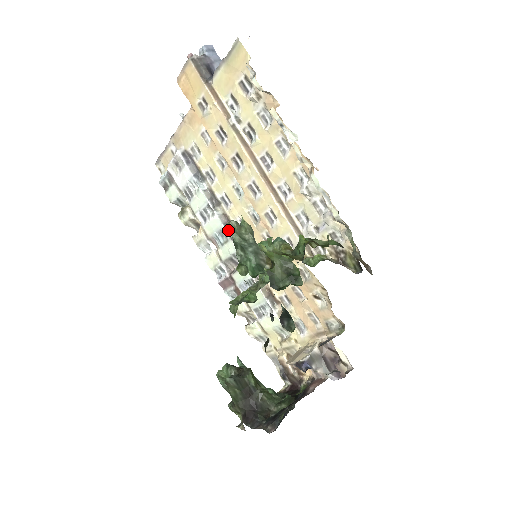
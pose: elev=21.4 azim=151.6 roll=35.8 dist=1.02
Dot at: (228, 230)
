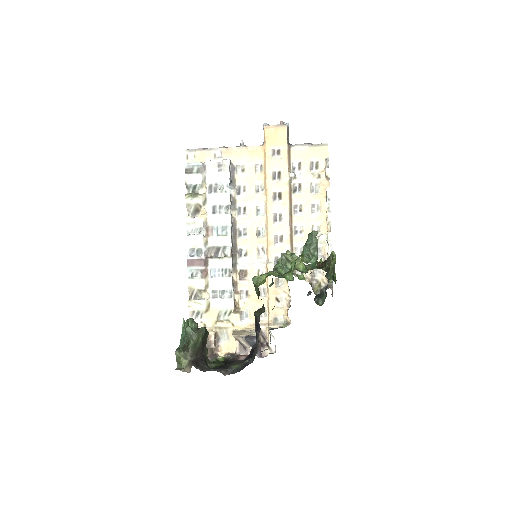
Dot at: (313, 234)
